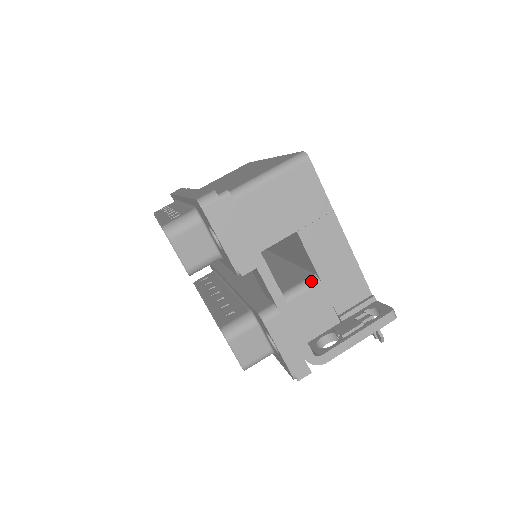
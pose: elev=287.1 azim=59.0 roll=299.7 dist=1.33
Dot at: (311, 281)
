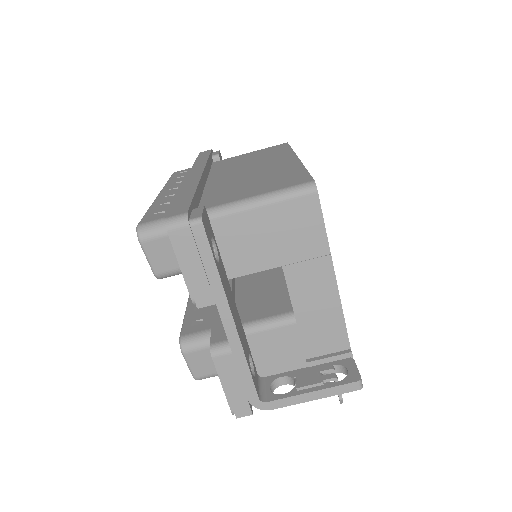
Dot at: (286, 318)
